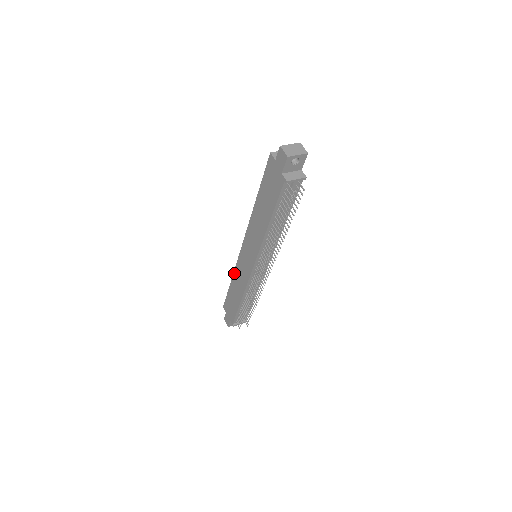
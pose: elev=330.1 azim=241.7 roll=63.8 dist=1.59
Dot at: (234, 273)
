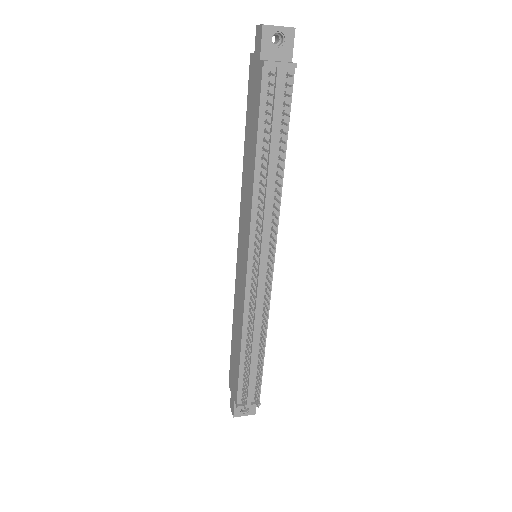
Dot at: (234, 305)
